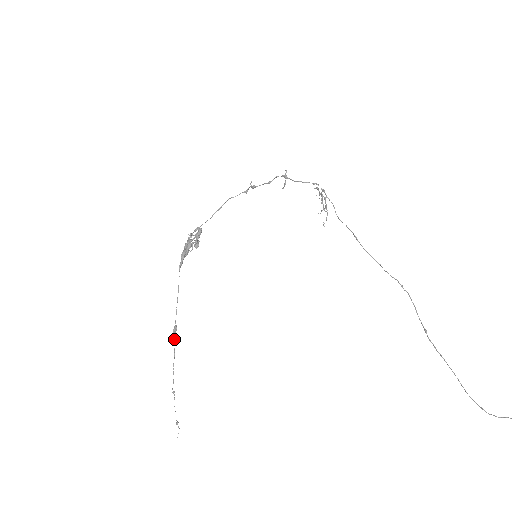
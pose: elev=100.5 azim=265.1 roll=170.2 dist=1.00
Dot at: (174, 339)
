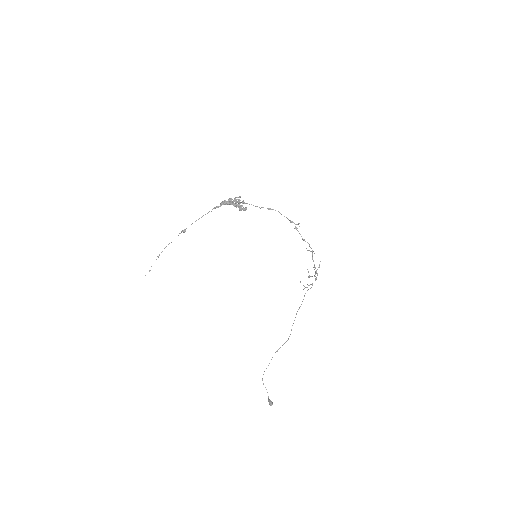
Dot at: occluded
